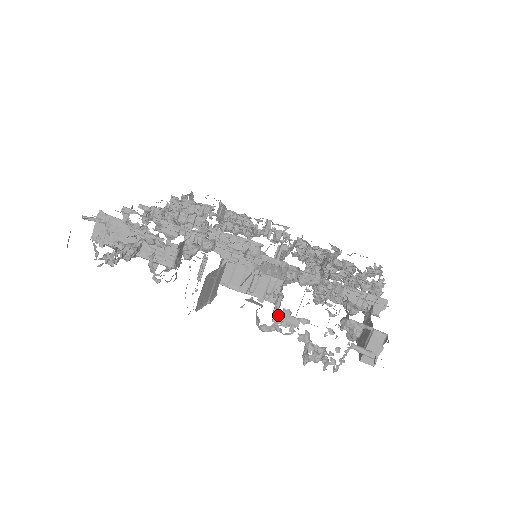
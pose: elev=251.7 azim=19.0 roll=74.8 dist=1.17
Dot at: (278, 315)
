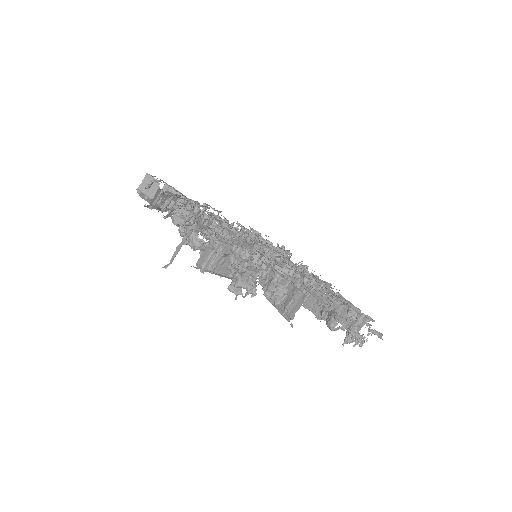
Dot at: occluded
